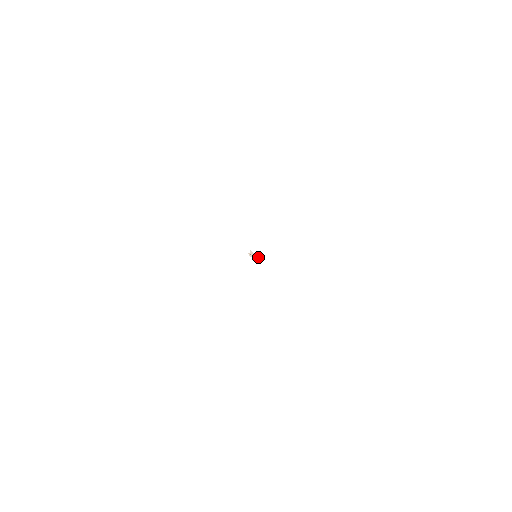
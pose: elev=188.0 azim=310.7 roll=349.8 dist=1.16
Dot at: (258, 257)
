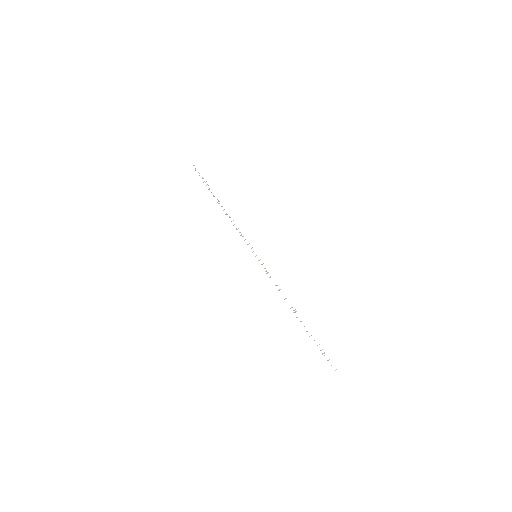
Dot at: occluded
